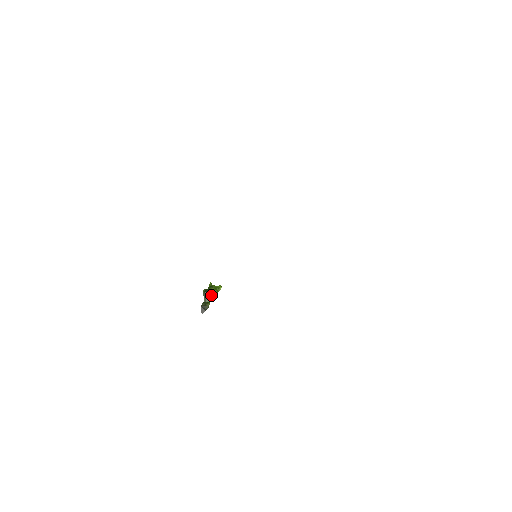
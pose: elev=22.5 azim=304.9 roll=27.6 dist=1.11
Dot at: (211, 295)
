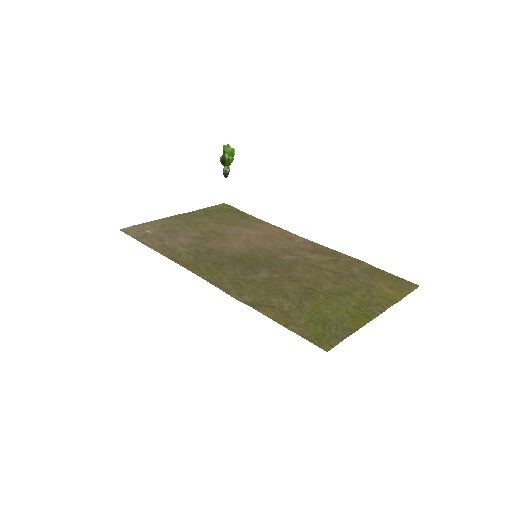
Dot at: (228, 162)
